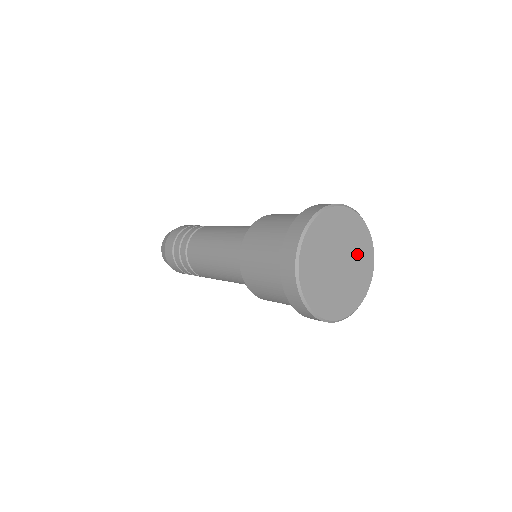
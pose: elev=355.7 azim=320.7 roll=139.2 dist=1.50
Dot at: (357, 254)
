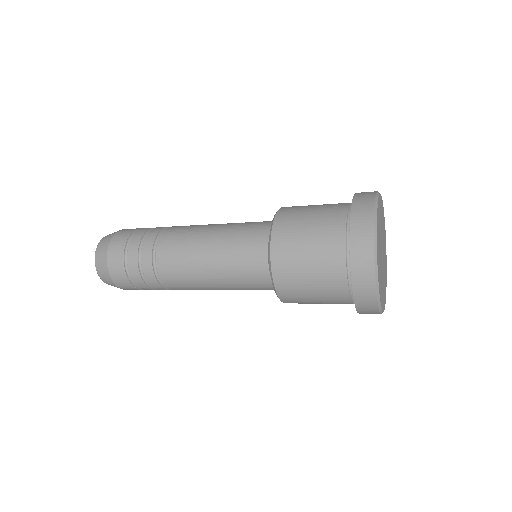
Dot at: (382, 227)
